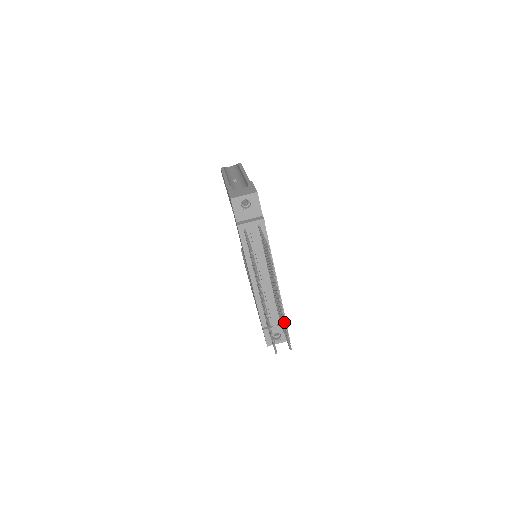
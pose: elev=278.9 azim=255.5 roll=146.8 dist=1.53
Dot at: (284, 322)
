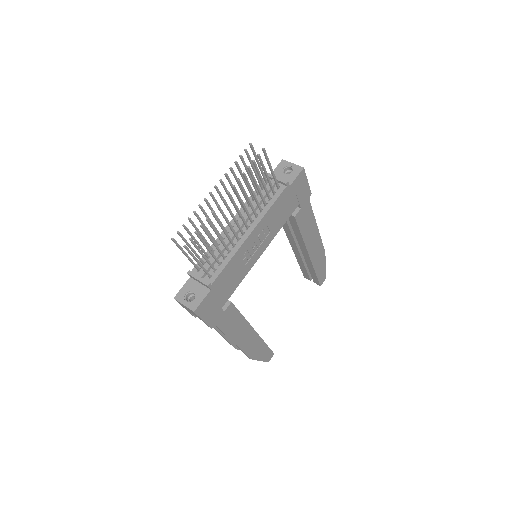
Dot at: occluded
